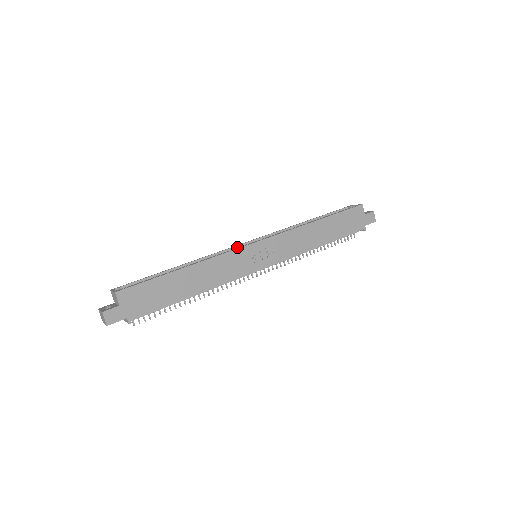
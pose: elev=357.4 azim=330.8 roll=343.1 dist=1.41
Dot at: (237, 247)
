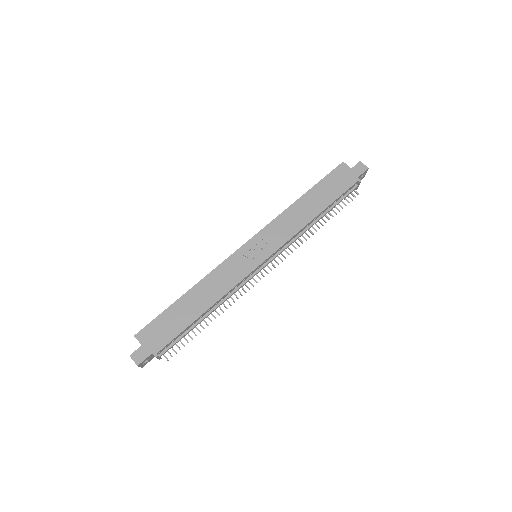
Dot at: occluded
